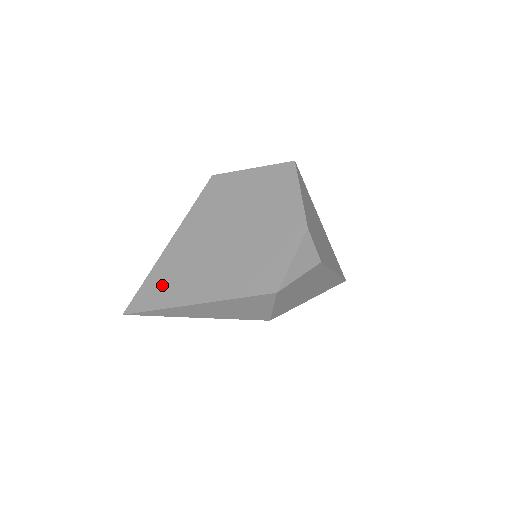
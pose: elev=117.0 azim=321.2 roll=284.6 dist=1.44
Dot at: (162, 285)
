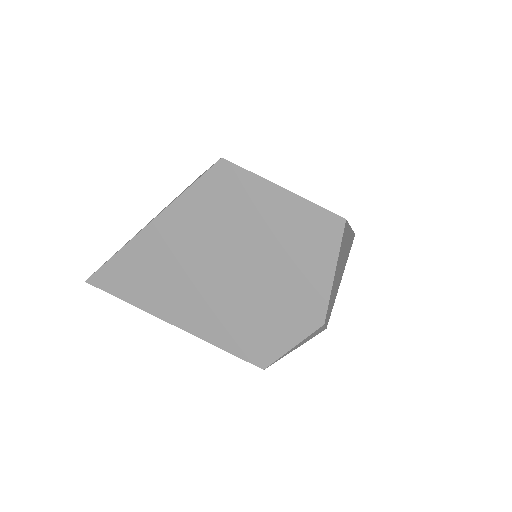
Dot at: (134, 277)
